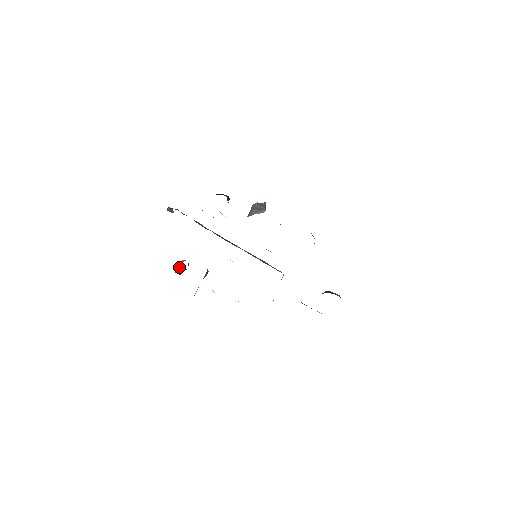
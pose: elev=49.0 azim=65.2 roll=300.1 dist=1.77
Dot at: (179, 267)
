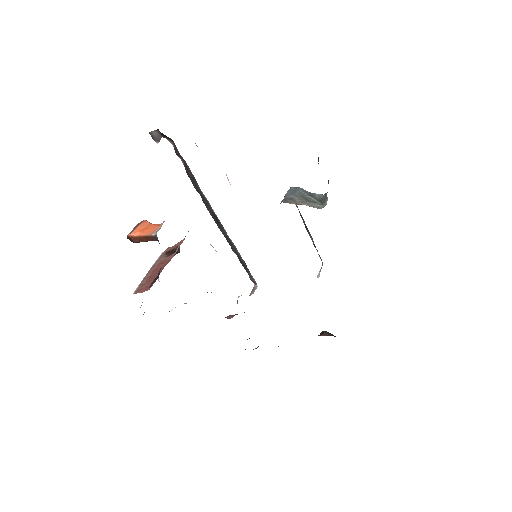
Dot at: (145, 232)
